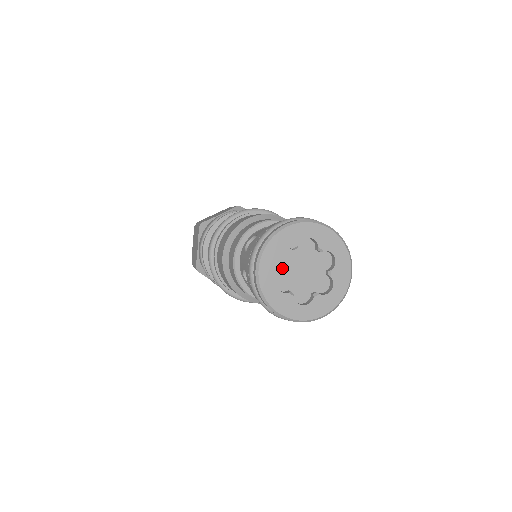
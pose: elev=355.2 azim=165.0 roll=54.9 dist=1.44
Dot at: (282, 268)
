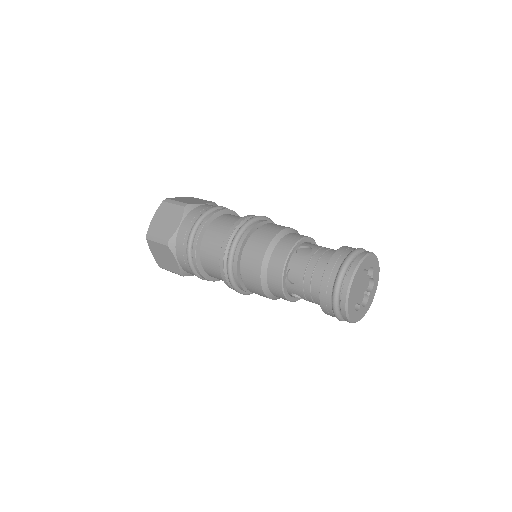
Dot at: occluded
